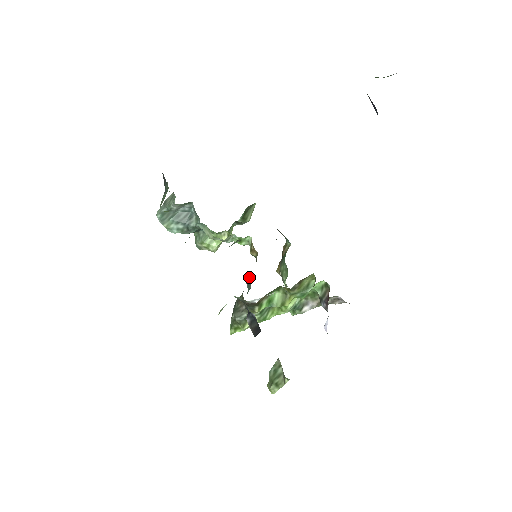
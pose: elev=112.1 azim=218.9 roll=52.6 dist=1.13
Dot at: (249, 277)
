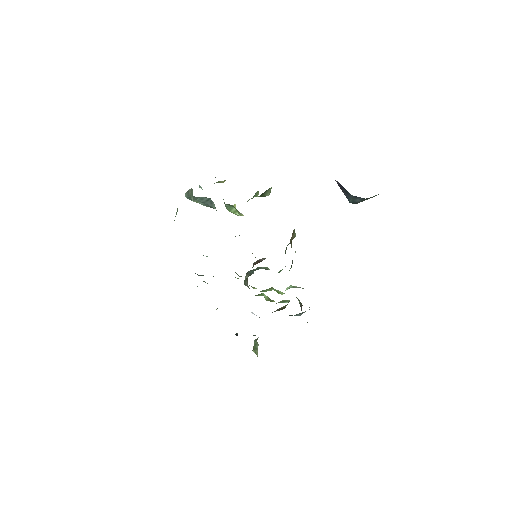
Dot at: (253, 265)
